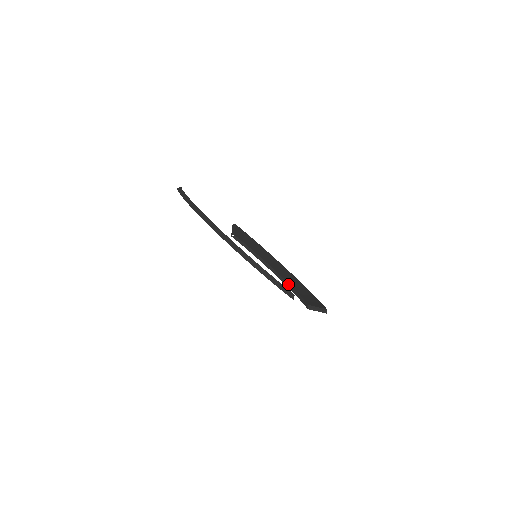
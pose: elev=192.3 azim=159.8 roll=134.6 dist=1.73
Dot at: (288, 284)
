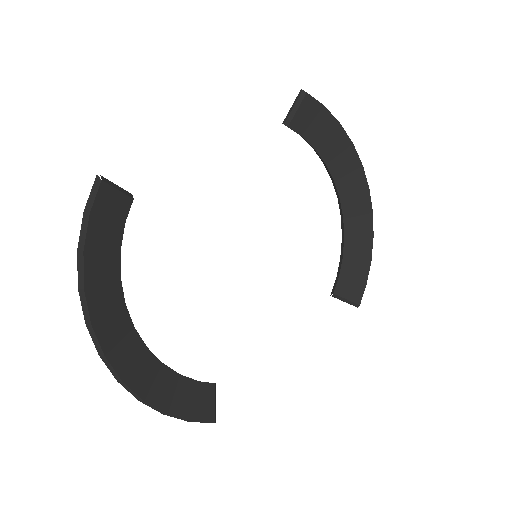
Dot at: (343, 228)
